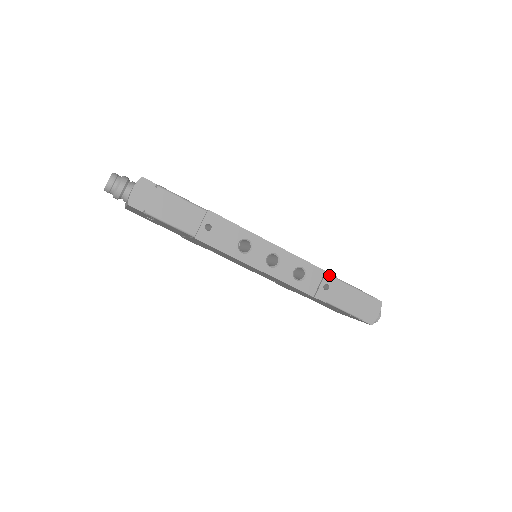
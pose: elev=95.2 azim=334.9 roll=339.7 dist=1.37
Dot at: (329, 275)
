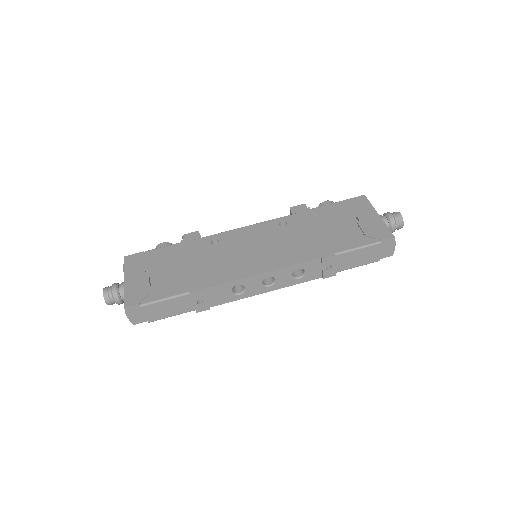
Dot at: (326, 260)
